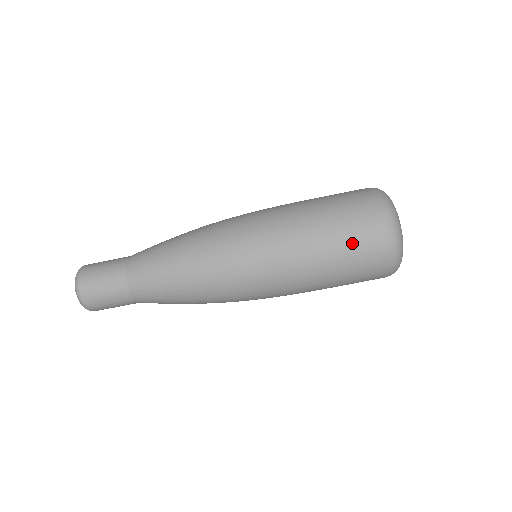
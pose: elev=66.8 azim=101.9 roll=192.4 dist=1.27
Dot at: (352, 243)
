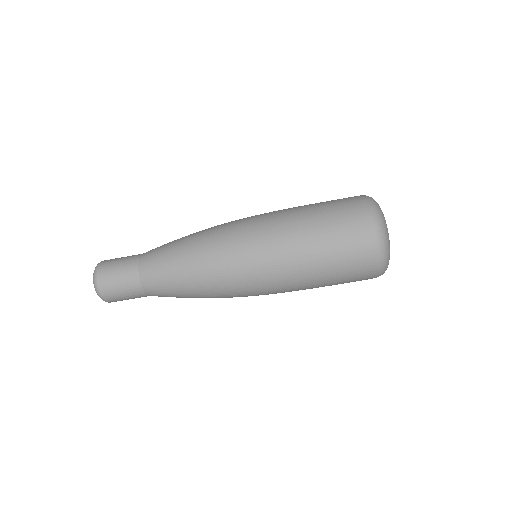
Dot at: (339, 236)
